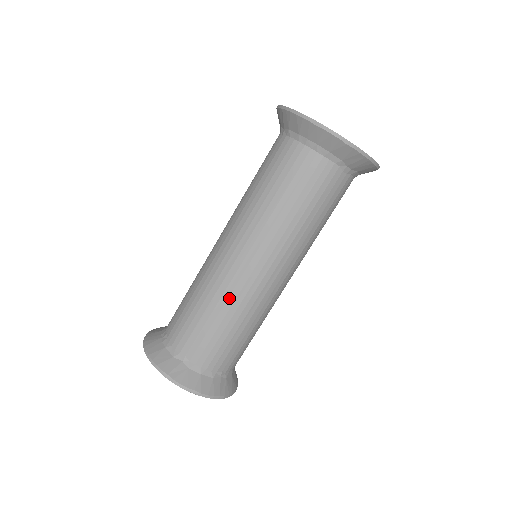
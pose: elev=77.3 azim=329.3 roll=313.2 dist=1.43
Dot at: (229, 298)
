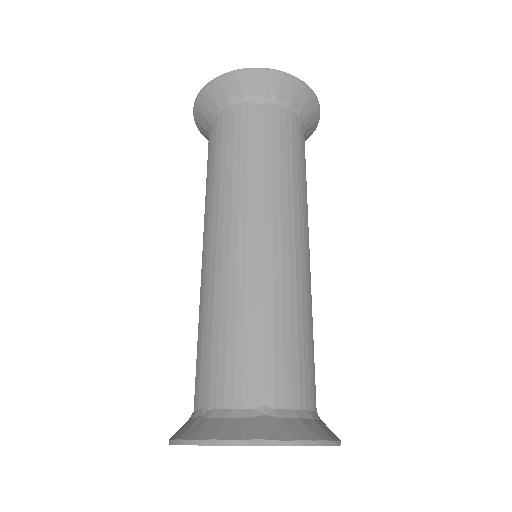
Dot at: (214, 293)
